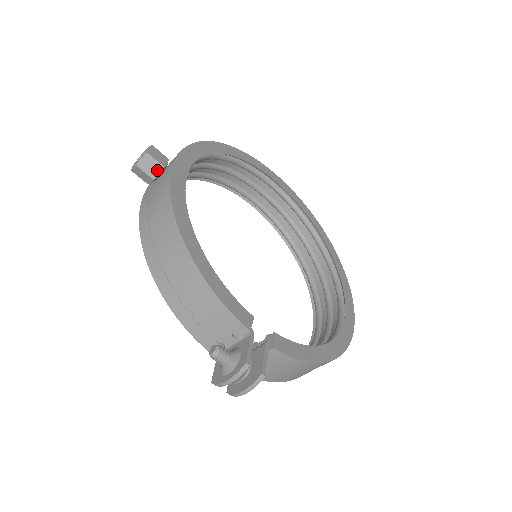
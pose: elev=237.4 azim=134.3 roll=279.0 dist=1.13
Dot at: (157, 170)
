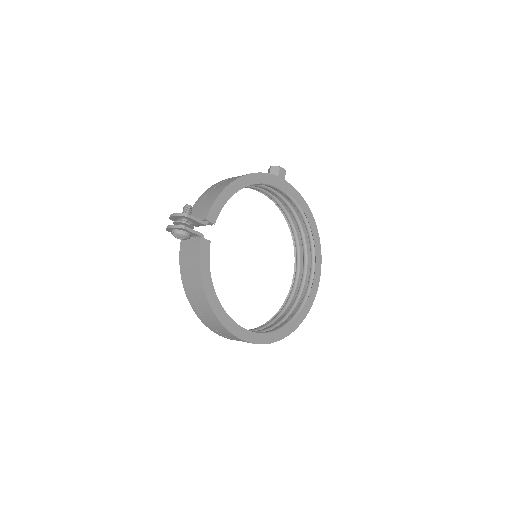
Dot at: occluded
